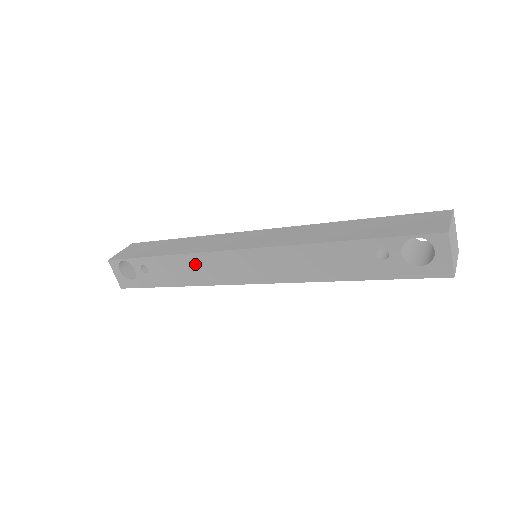
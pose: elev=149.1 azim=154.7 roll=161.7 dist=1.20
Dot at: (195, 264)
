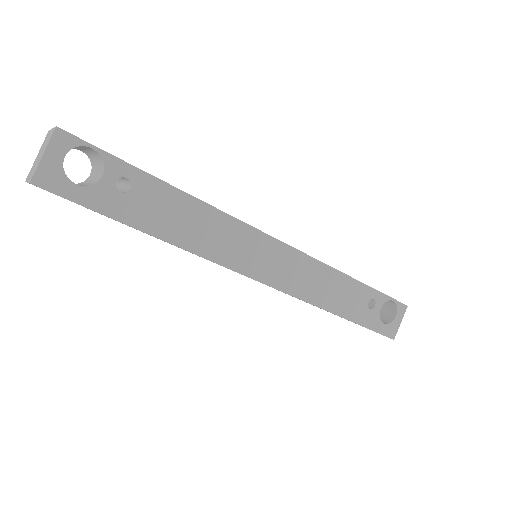
Dot at: (213, 225)
